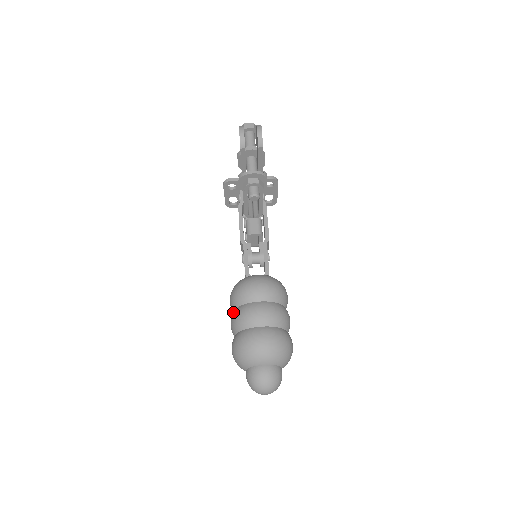
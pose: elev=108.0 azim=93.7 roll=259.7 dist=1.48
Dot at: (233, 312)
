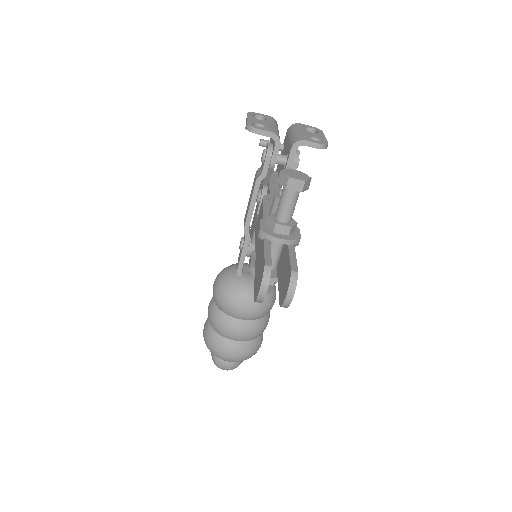
Dot at: (213, 304)
